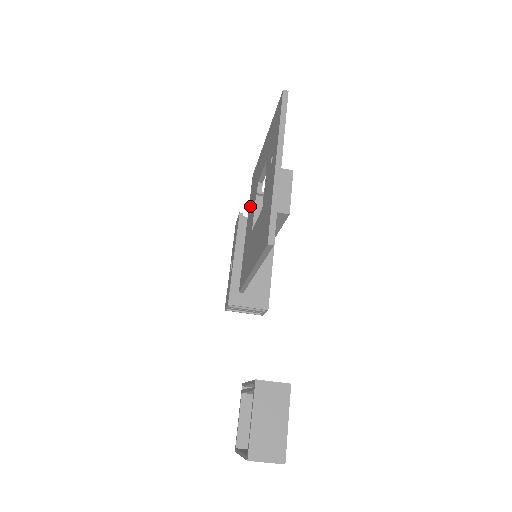
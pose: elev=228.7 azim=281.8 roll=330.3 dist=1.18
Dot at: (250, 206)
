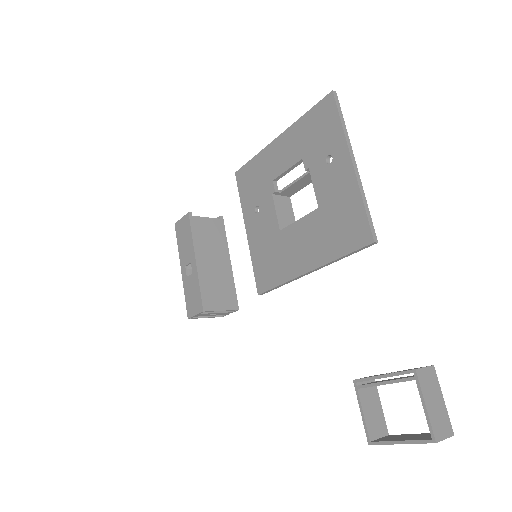
Dot at: (250, 205)
